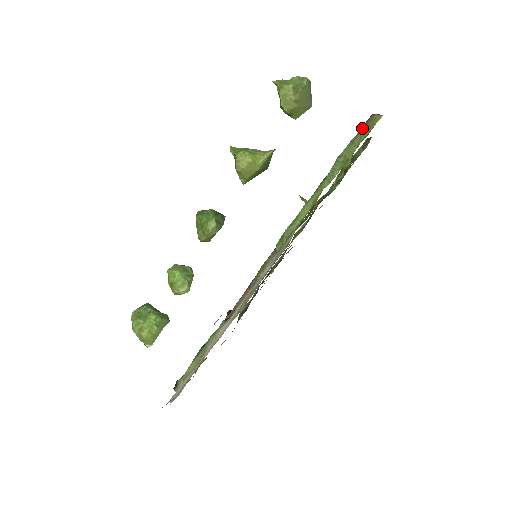
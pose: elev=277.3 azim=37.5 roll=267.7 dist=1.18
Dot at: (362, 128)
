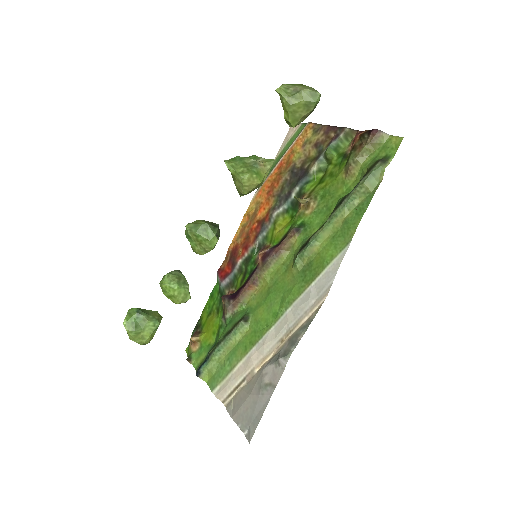
Dot at: (368, 144)
